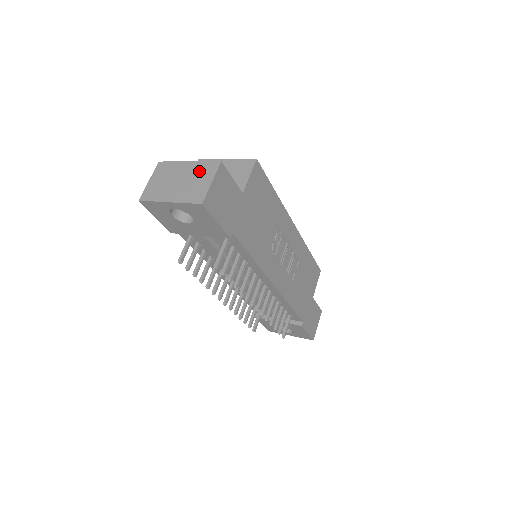
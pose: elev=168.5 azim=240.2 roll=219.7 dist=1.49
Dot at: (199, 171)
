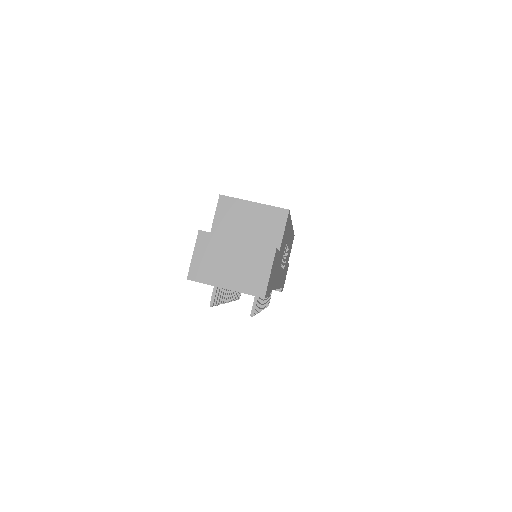
Dot at: (253, 255)
